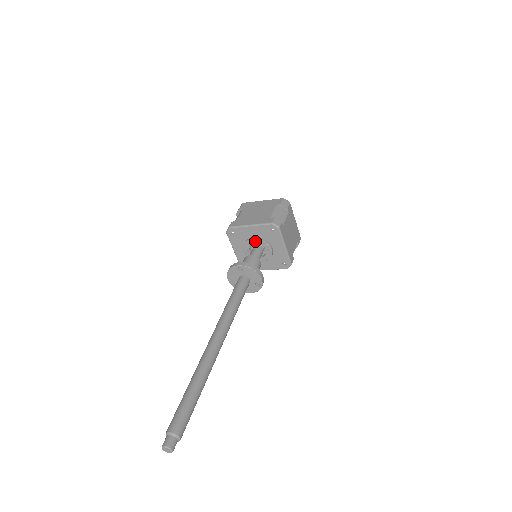
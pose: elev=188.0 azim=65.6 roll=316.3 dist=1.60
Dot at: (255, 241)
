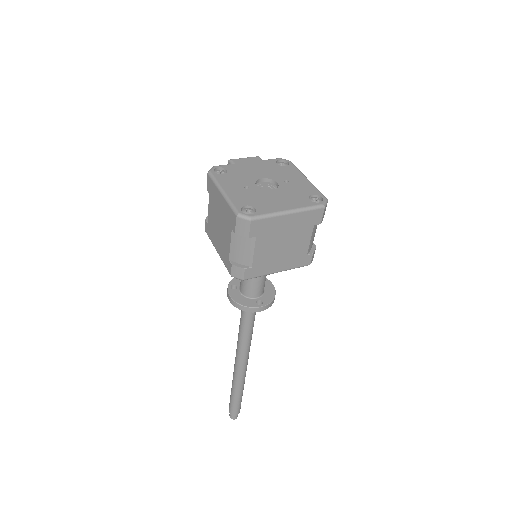
Dot at: occluded
